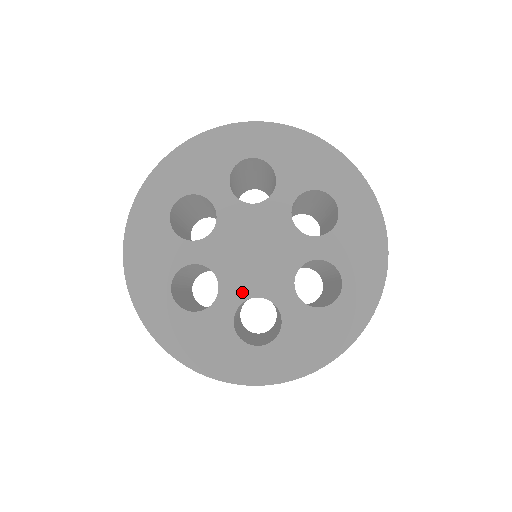
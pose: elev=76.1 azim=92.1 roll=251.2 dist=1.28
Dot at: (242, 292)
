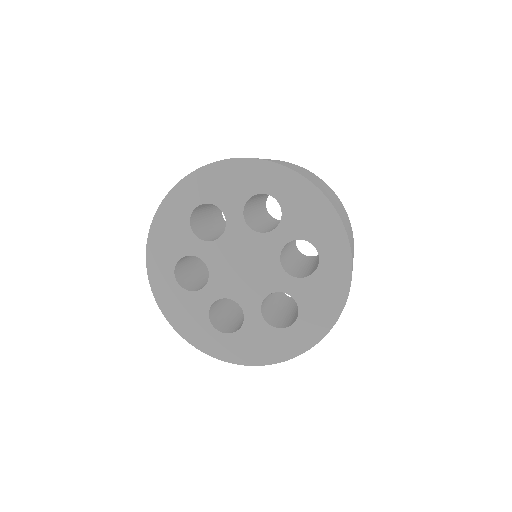
Dot at: (256, 299)
